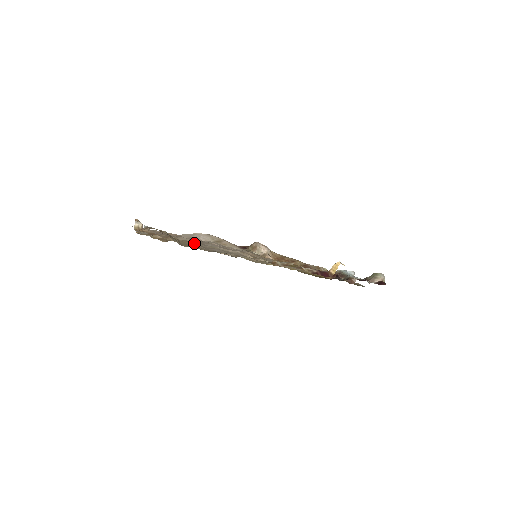
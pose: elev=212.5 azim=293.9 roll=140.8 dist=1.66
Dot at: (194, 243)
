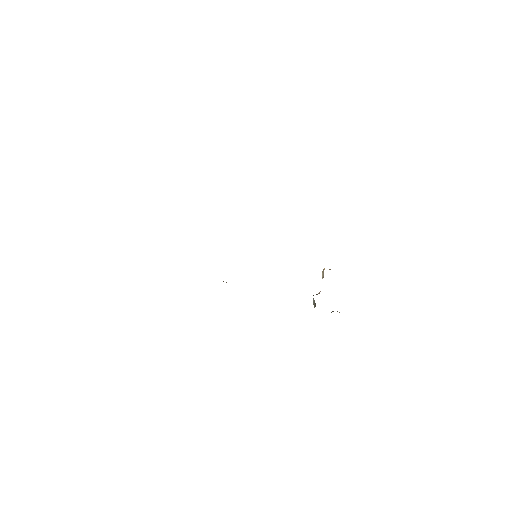
Dot at: occluded
